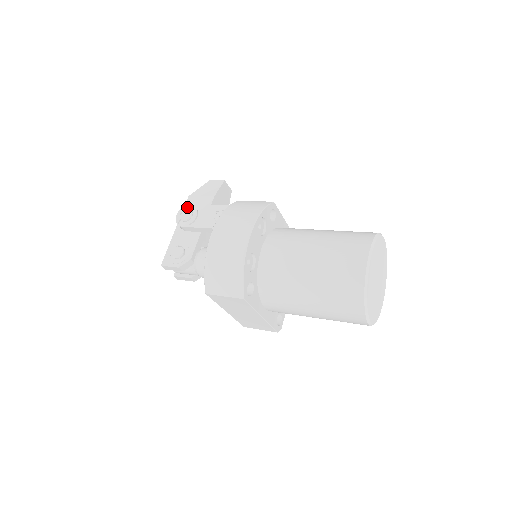
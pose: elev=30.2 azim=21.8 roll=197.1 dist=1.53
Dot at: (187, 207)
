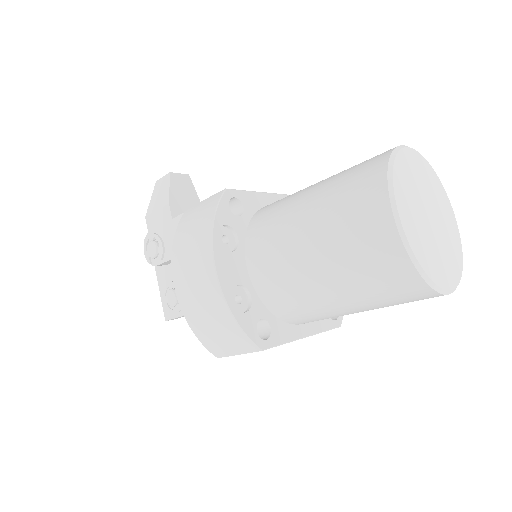
Dot at: (147, 238)
